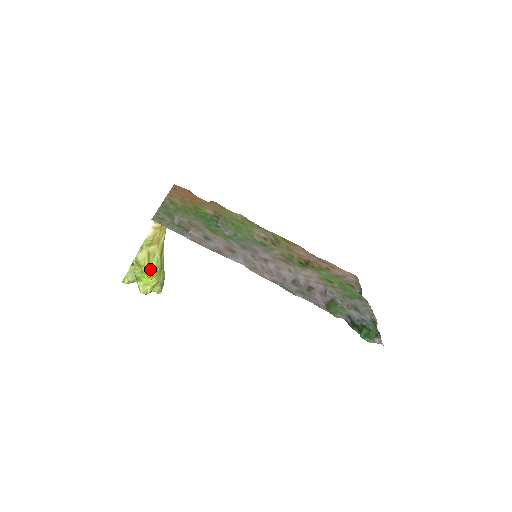
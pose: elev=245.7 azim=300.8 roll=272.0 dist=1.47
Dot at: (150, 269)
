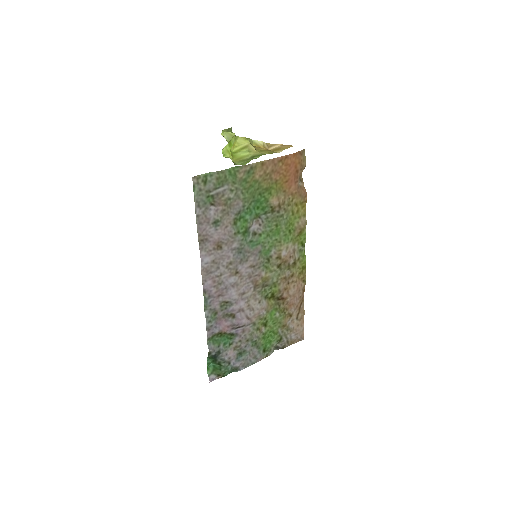
Dot at: (236, 153)
